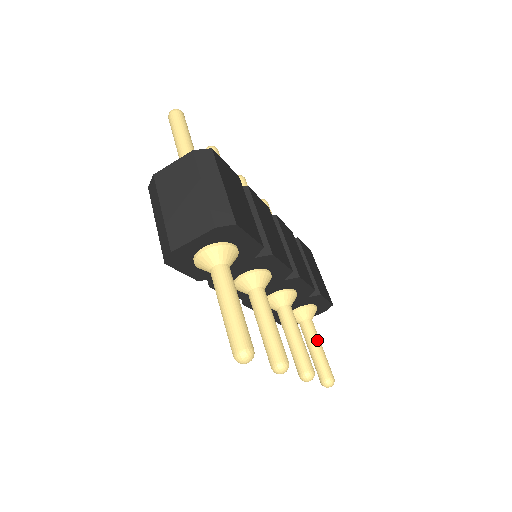
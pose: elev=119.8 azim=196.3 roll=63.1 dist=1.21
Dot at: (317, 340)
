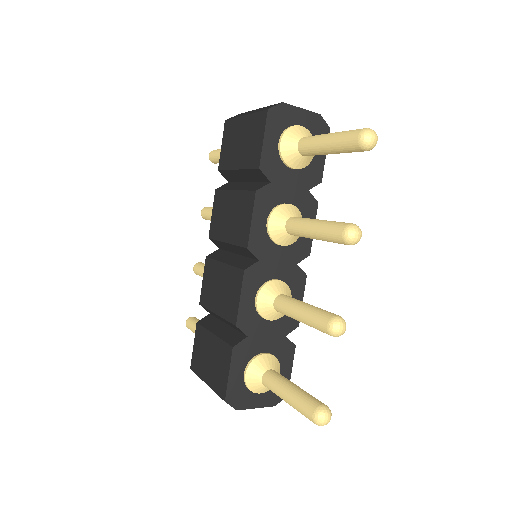
Dot at: occluded
